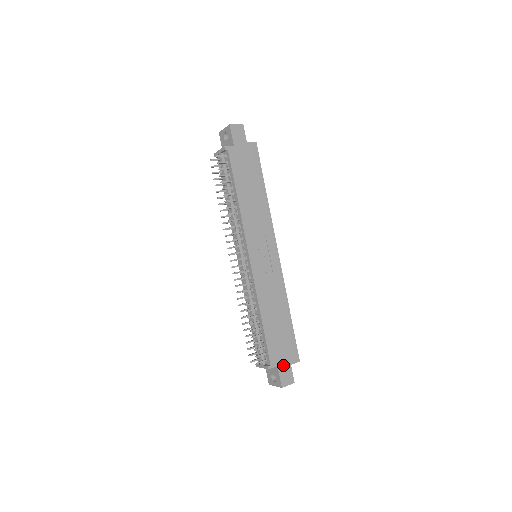
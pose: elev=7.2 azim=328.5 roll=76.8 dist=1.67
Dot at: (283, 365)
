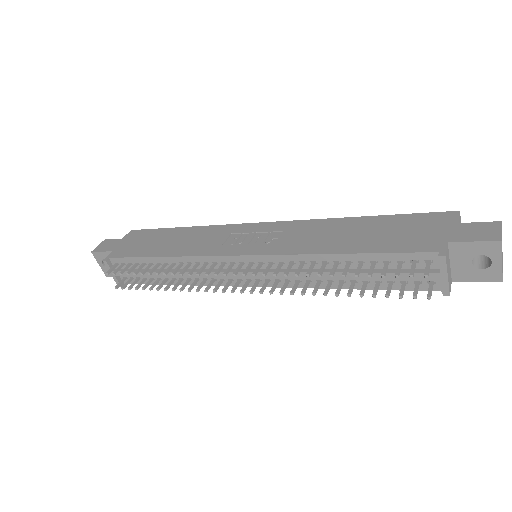
Dot at: (451, 235)
